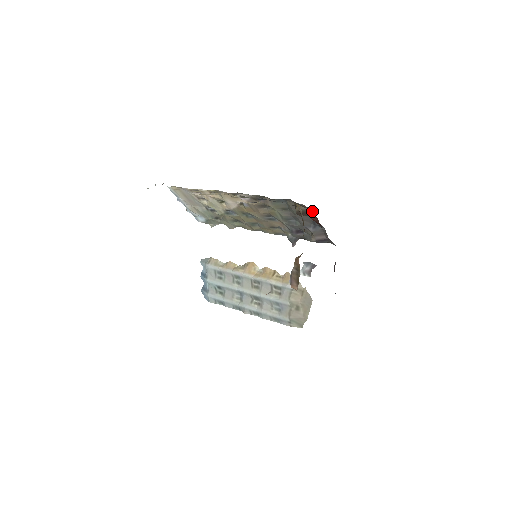
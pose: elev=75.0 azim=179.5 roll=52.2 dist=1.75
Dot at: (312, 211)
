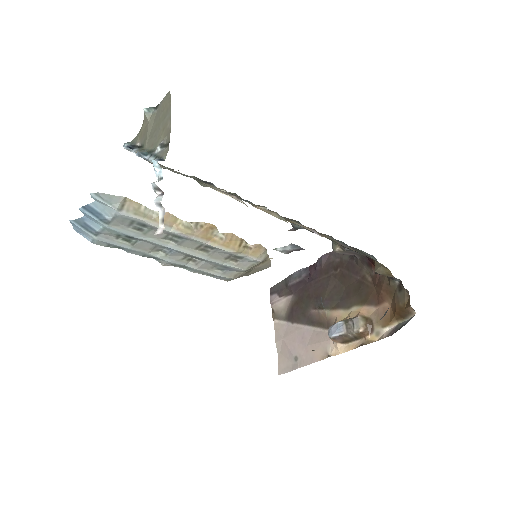
Dot at: (397, 280)
